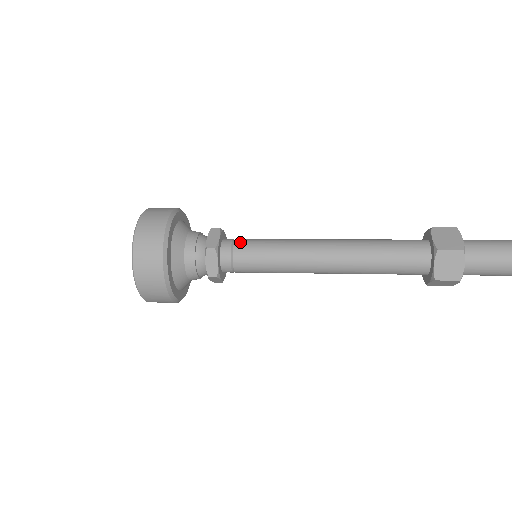
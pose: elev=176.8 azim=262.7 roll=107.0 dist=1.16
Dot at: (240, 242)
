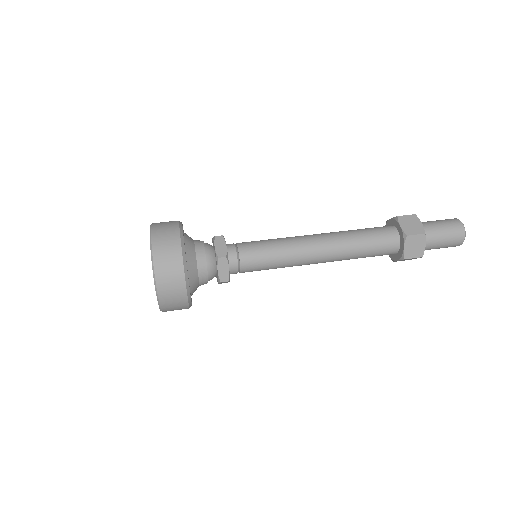
Dot at: (243, 246)
